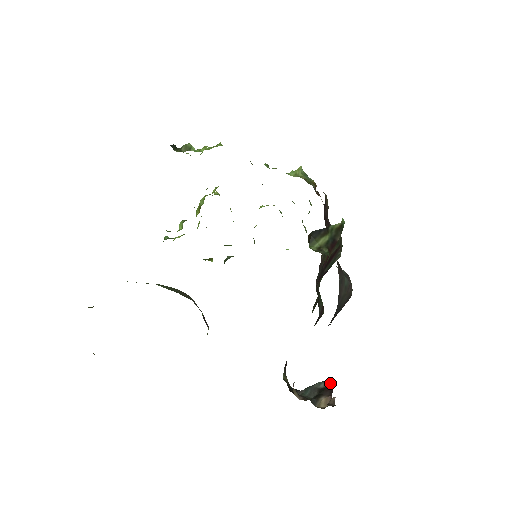
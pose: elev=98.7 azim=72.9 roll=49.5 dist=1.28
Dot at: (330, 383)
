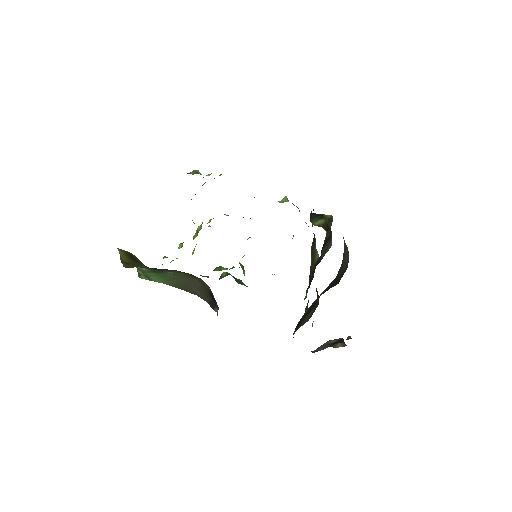
Dot at: (340, 338)
